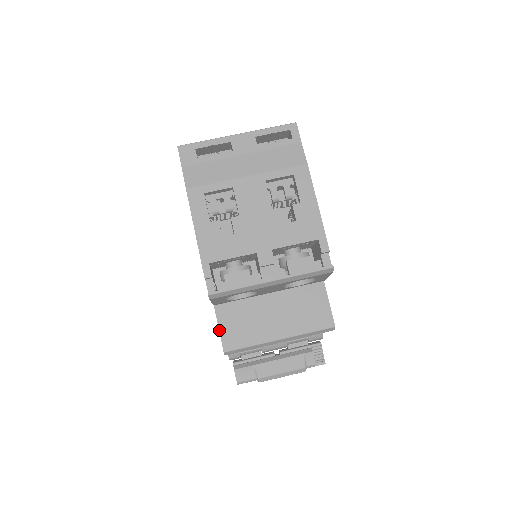
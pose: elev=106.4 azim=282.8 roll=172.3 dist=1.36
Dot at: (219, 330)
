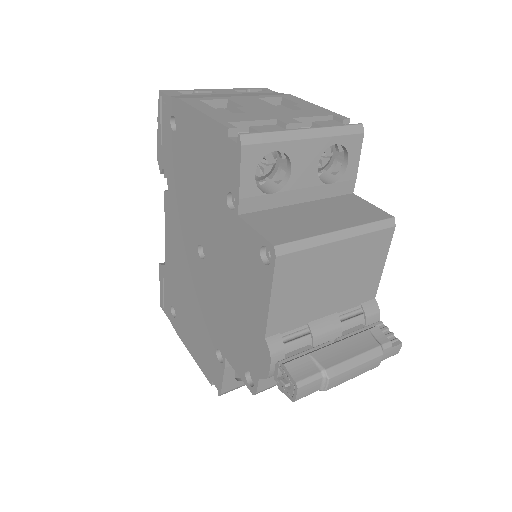
Dot at: (256, 231)
